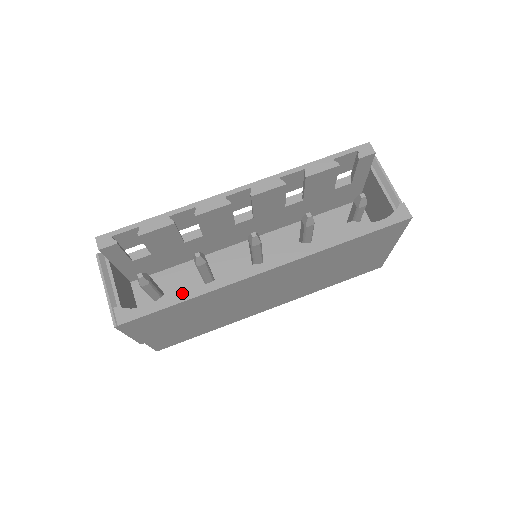
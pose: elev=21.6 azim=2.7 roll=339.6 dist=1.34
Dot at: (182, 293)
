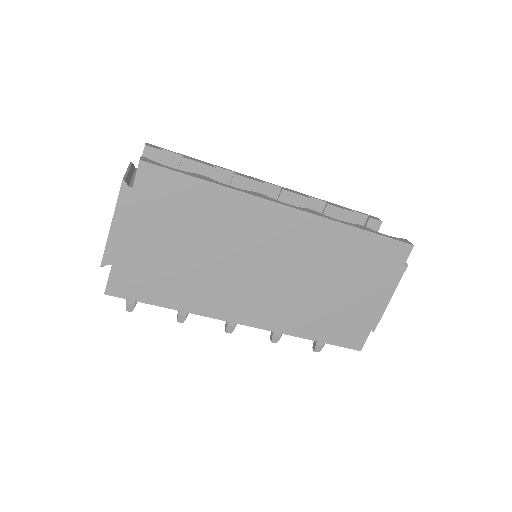
Dot at: (208, 179)
